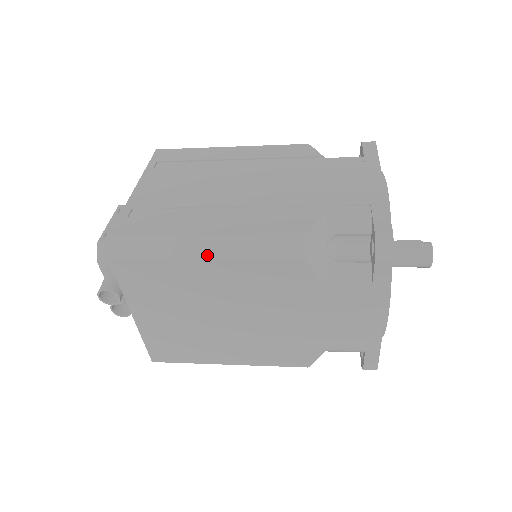
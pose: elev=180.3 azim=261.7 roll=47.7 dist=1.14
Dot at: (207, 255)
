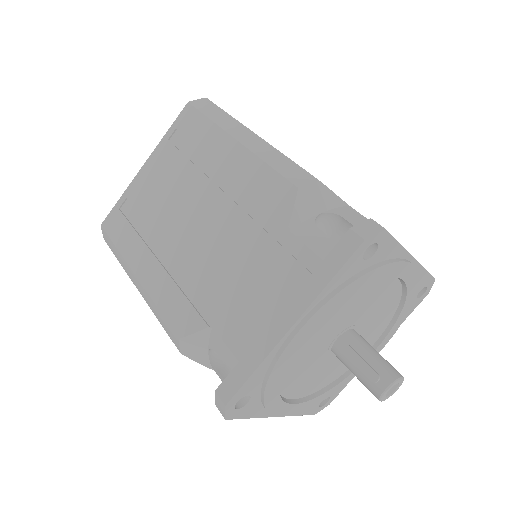
Dot at: (139, 290)
